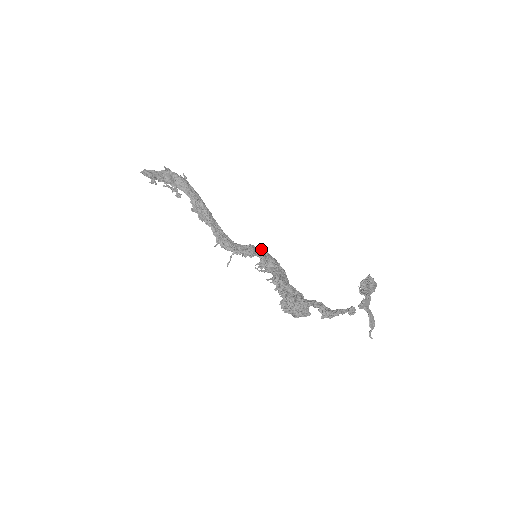
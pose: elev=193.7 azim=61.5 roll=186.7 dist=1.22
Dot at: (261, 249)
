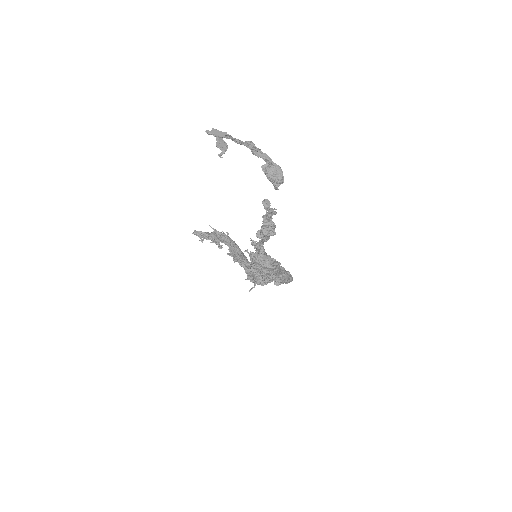
Dot at: occluded
